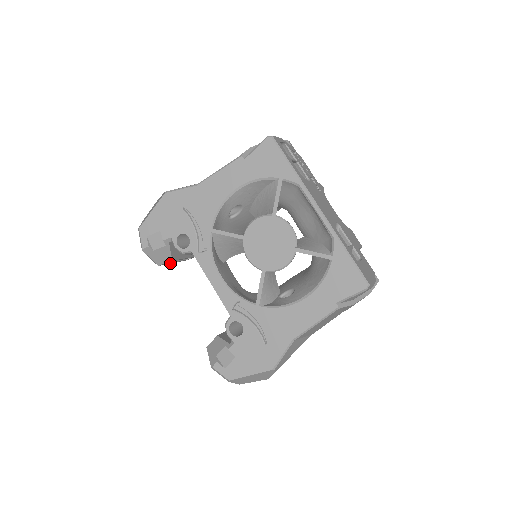
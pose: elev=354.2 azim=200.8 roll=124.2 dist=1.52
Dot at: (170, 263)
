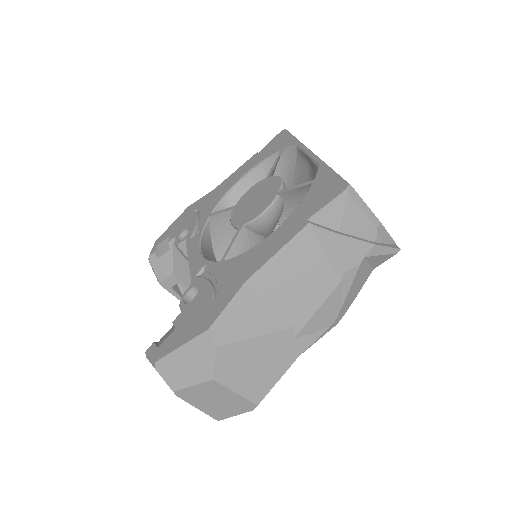
Dot at: (178, 298)
